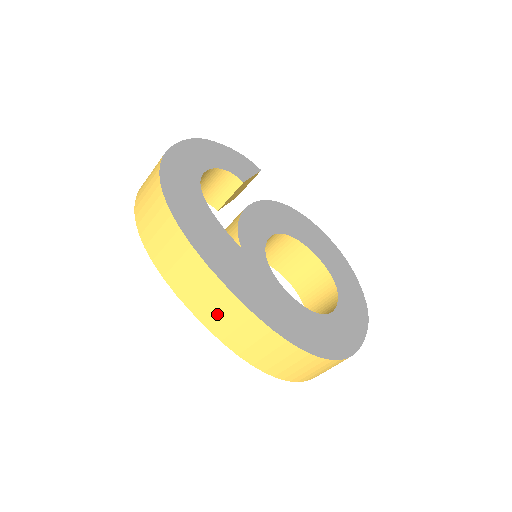
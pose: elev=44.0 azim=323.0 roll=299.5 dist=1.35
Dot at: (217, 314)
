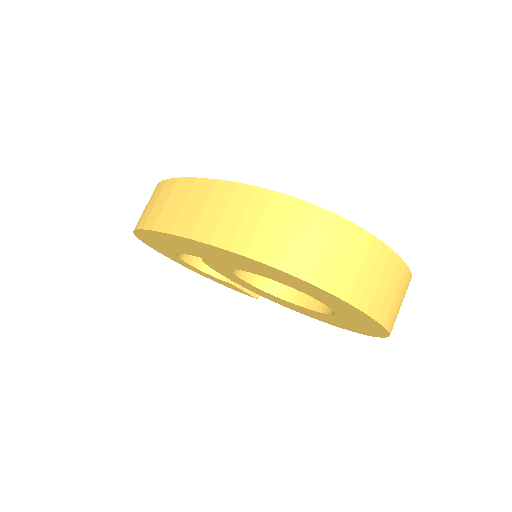
Dot at: (186, 211)
